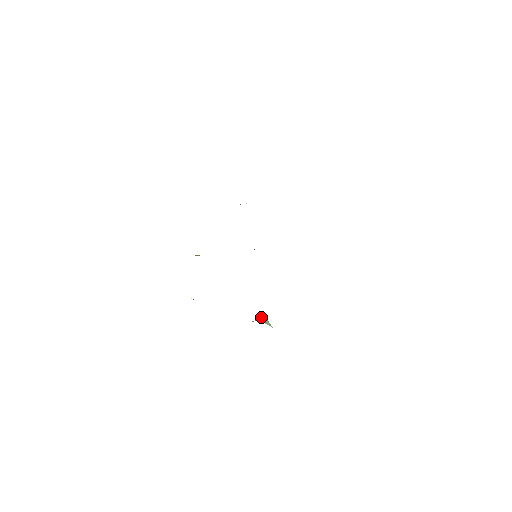
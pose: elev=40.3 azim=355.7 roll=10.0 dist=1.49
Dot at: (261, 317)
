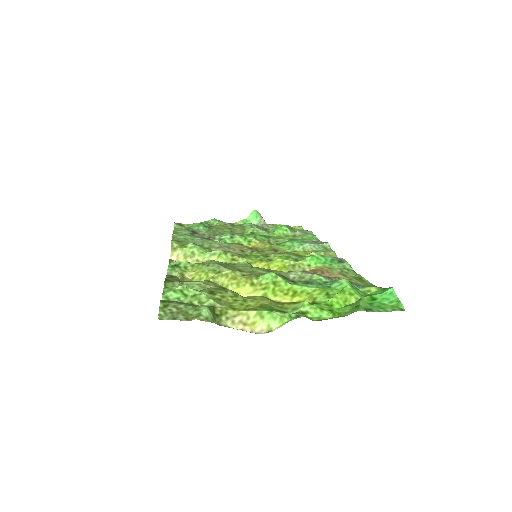
Dot at: (253, 213)
